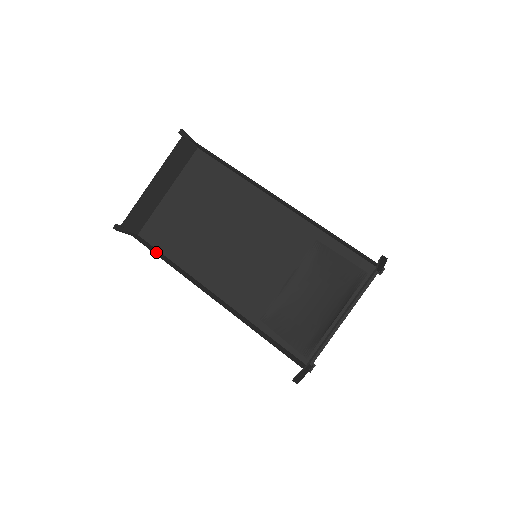
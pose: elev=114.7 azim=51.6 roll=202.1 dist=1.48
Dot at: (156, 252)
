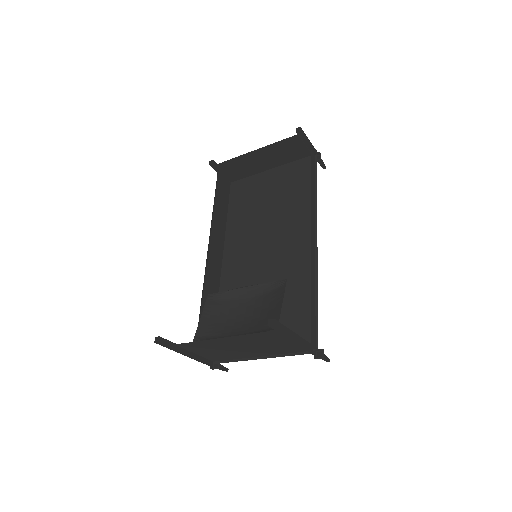
Dot at: (221, 200)
